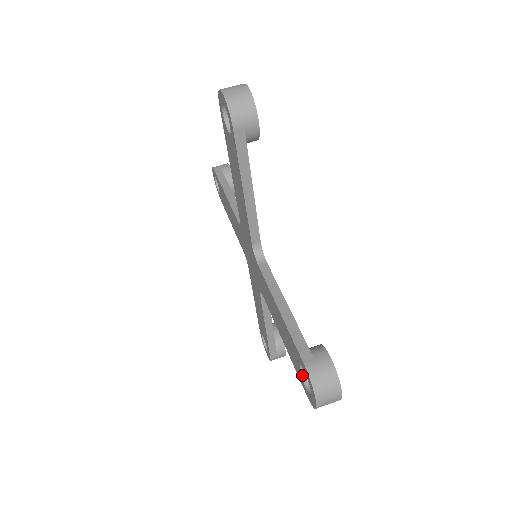
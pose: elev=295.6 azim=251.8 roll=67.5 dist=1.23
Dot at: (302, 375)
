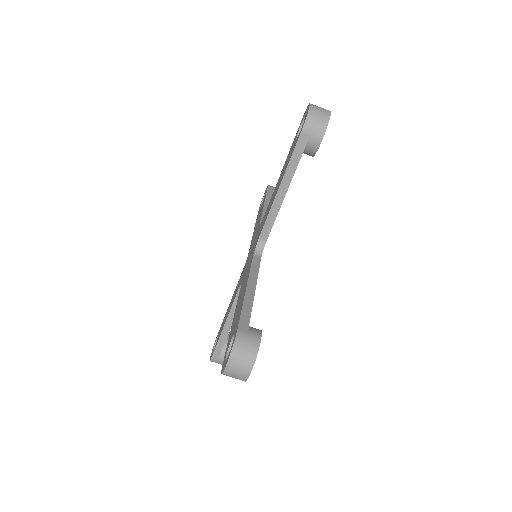
Dot at: (230, 346)
